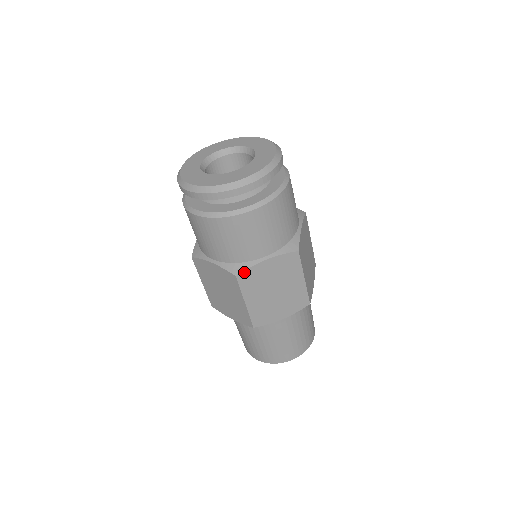
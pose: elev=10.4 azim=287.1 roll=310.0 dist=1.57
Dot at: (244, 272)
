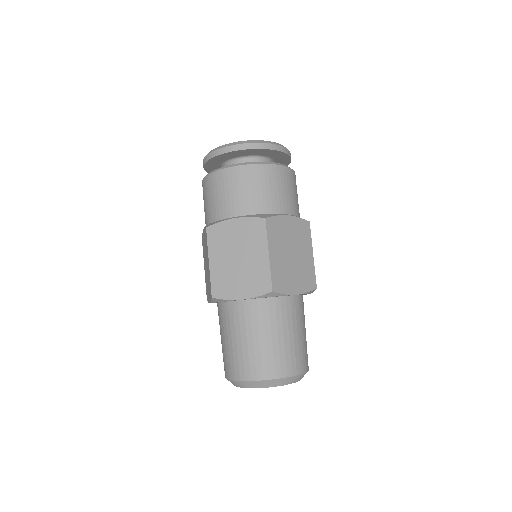
Dot at: (214, 226)
